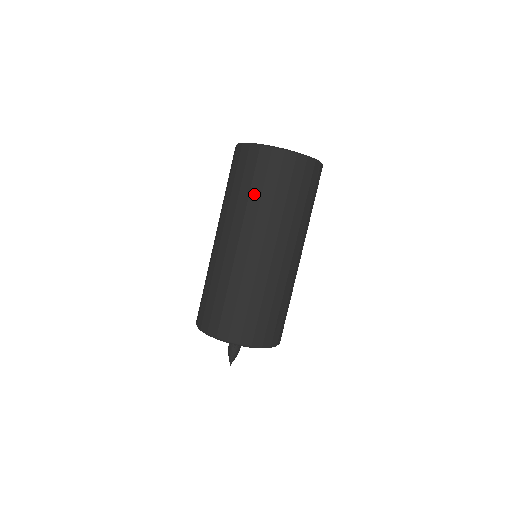
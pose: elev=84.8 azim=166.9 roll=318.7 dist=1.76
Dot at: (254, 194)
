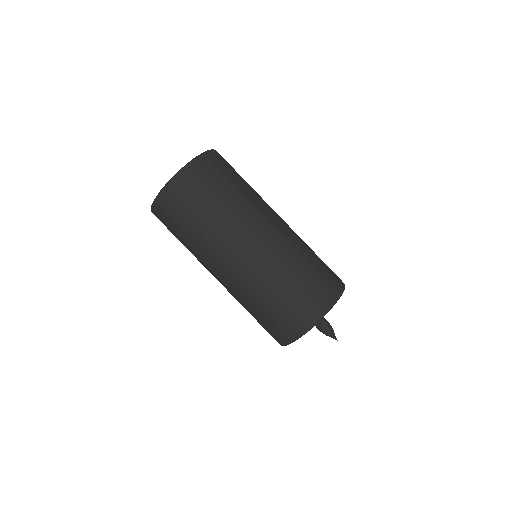
Dot at: (224, 198)
